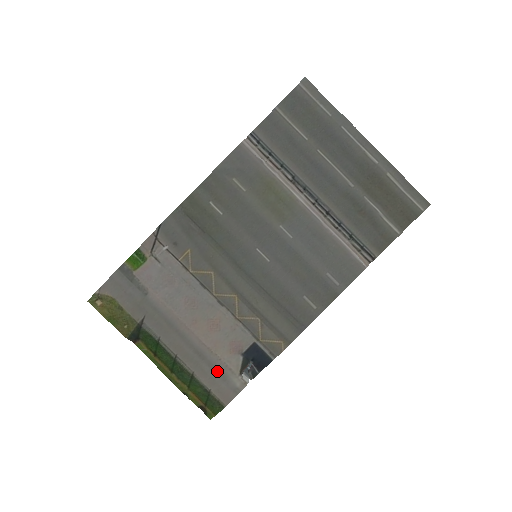
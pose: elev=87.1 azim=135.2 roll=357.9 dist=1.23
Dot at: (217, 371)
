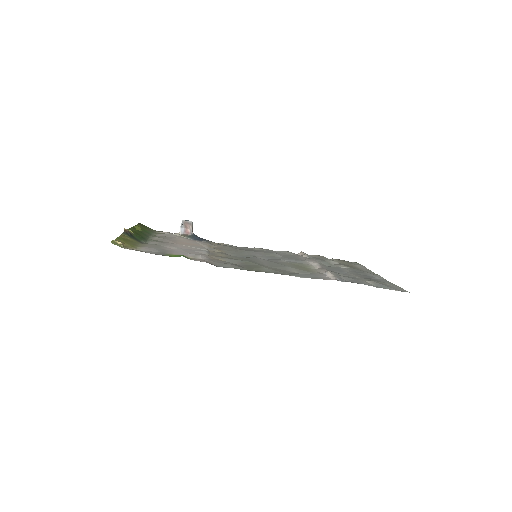
Dot at: (169, 236)
